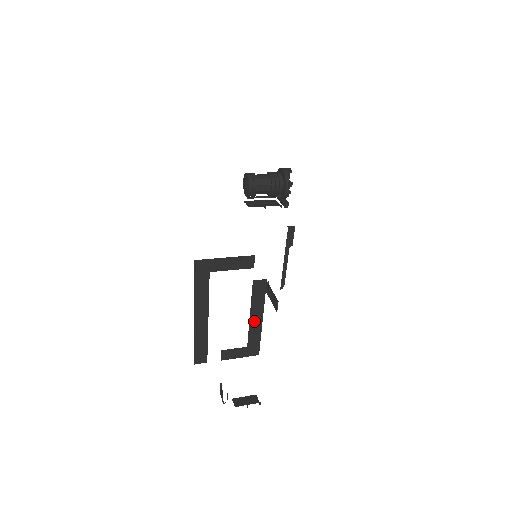
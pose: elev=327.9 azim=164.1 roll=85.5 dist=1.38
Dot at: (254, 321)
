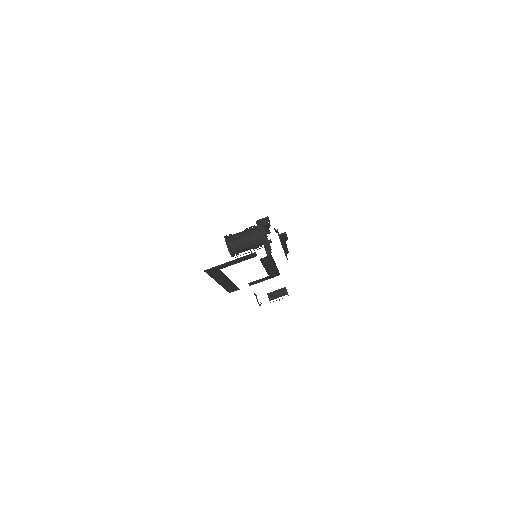
Dot at: (269, 269)
